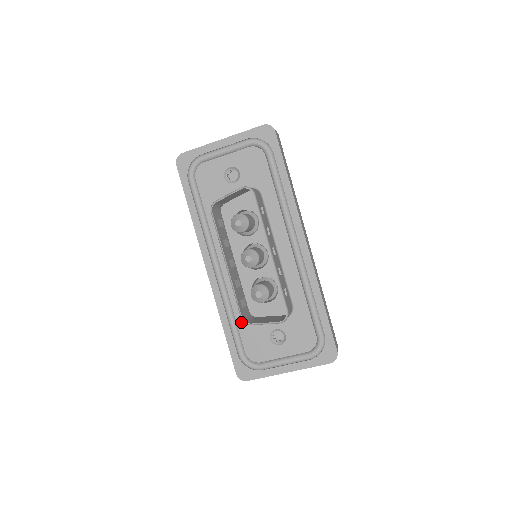
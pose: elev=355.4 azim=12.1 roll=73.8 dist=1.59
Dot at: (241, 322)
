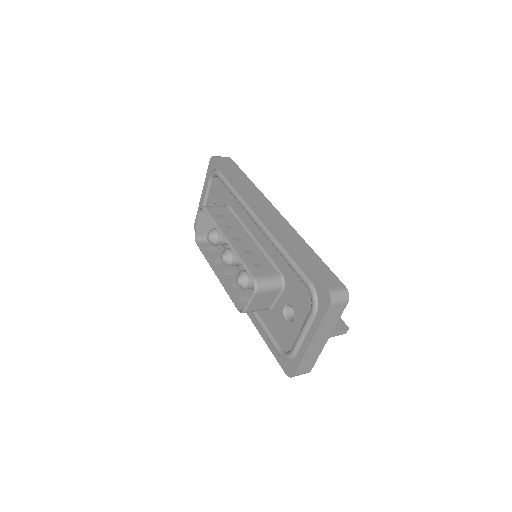
Dot at: (266, 320)
